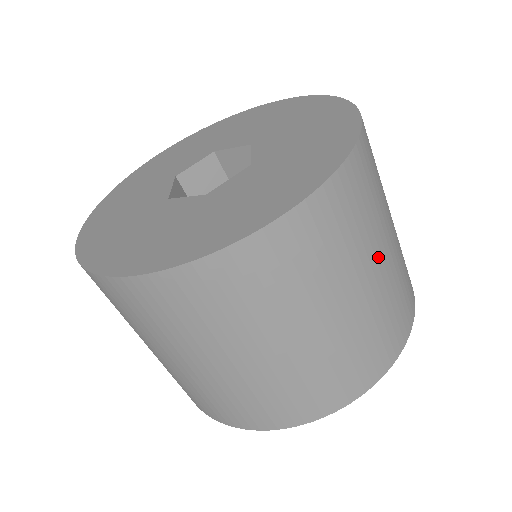
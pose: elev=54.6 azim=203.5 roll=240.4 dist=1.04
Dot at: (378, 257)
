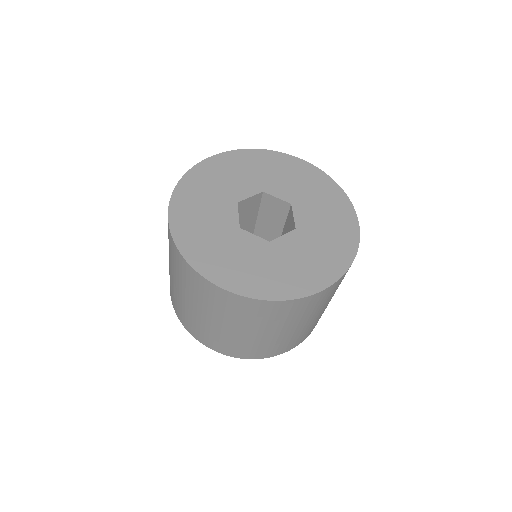
Dot at: occluded
